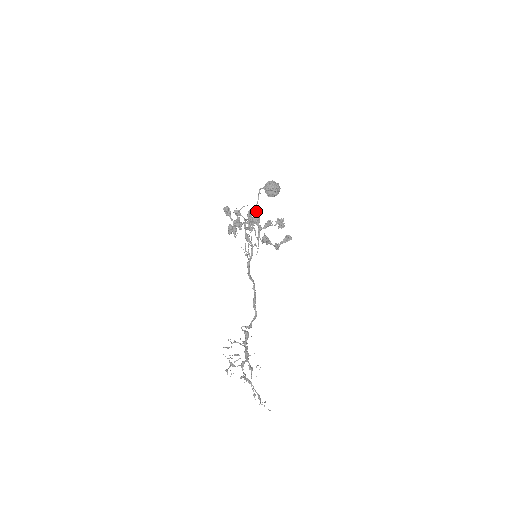
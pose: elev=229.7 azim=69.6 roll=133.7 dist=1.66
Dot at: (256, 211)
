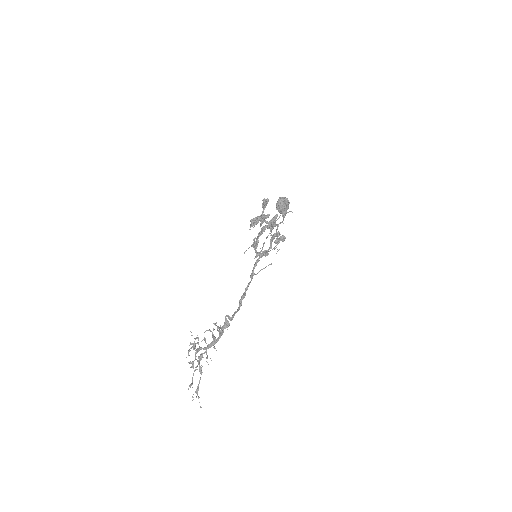
Dot at: occluded
